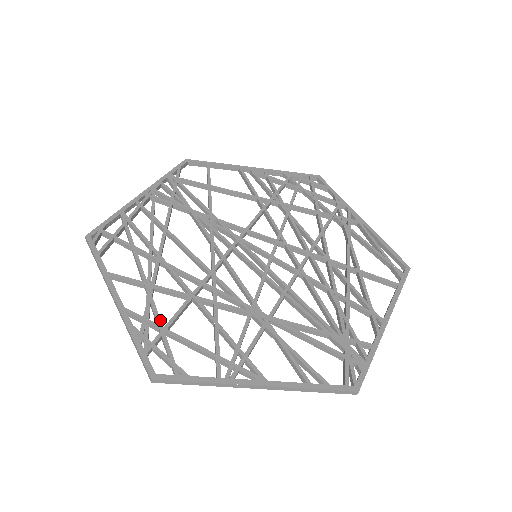
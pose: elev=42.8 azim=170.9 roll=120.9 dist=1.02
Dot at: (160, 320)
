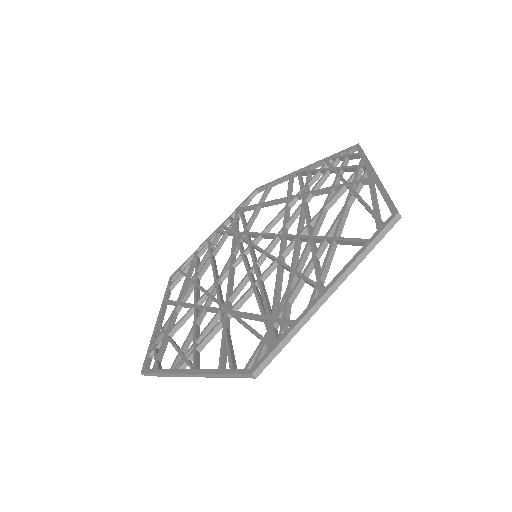
Dot at: (168, 328)
